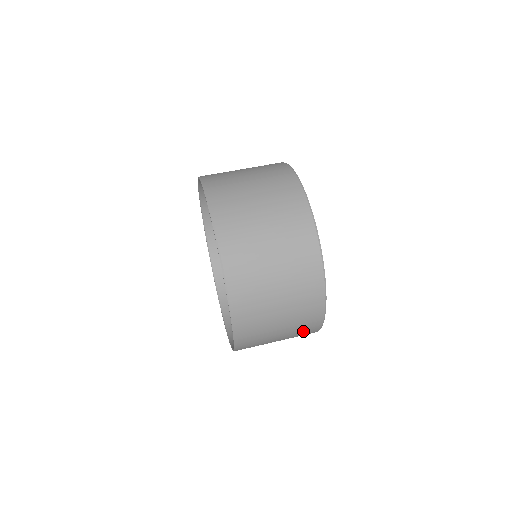
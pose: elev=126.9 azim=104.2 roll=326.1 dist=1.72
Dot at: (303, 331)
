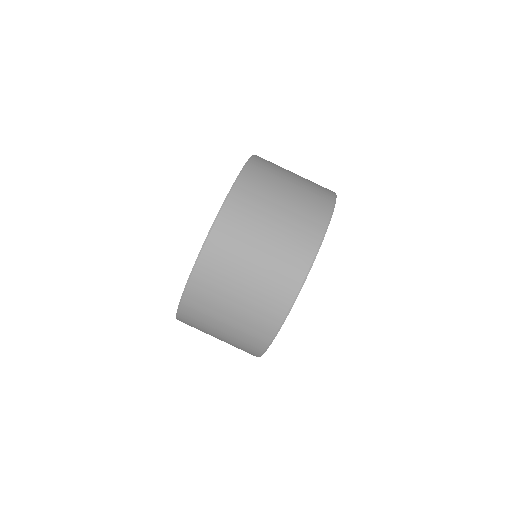
Dot at: (252, 332)
